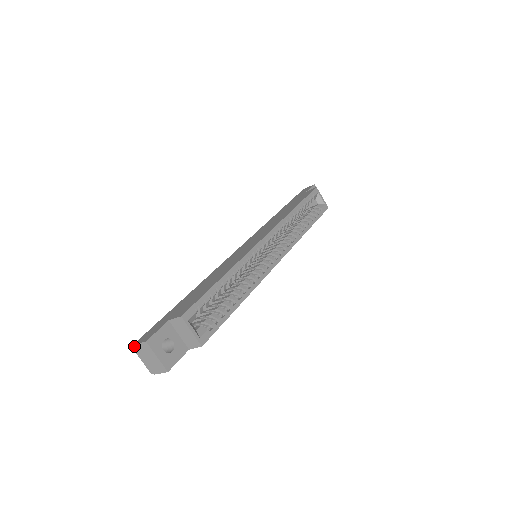
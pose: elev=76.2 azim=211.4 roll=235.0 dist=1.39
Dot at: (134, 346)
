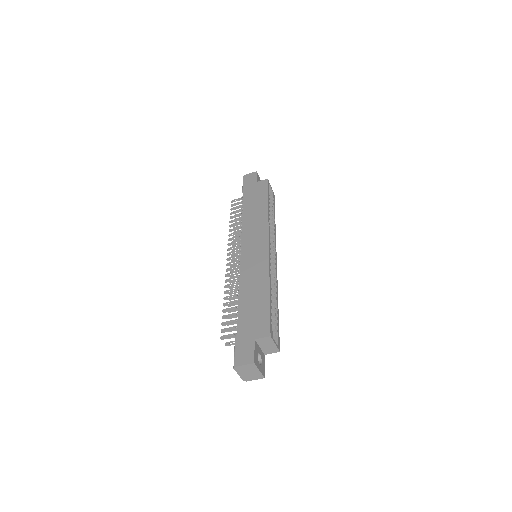
Dot at: (237, 367)
